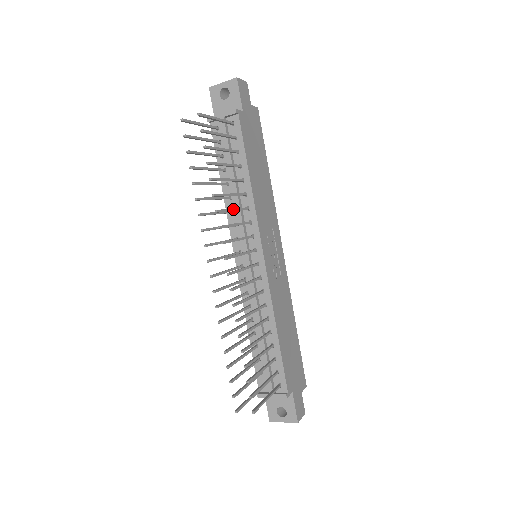
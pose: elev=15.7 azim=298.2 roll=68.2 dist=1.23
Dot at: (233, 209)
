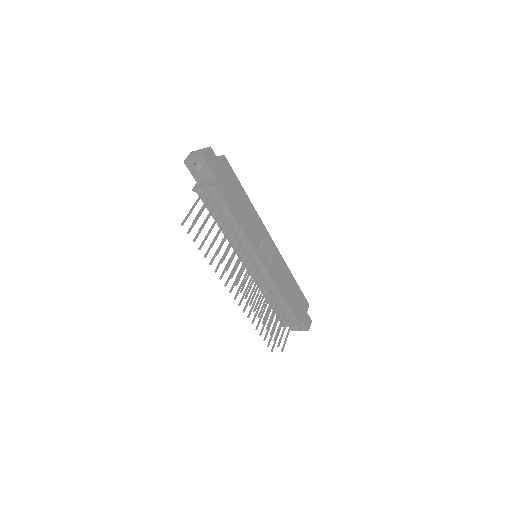
Dot at: (234, 255)
